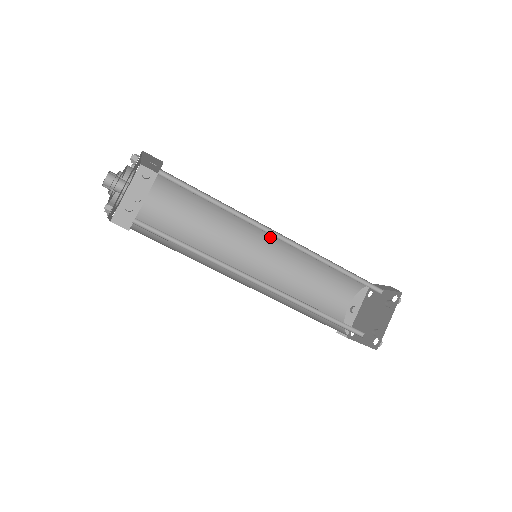
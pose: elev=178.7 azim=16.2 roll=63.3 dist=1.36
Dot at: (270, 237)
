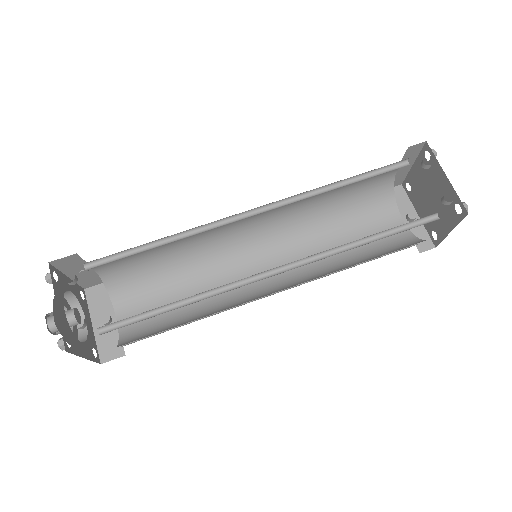
Dot at: (256, 231)
